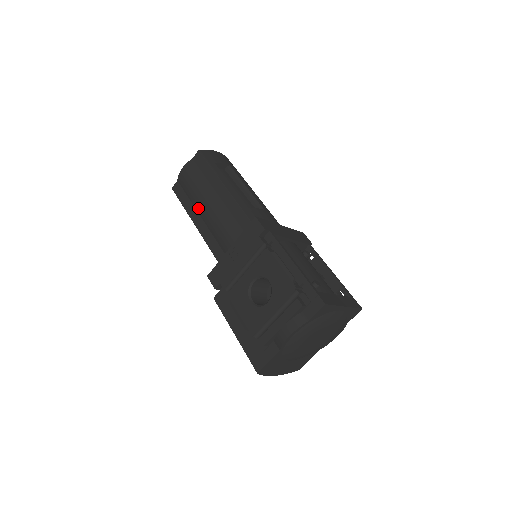
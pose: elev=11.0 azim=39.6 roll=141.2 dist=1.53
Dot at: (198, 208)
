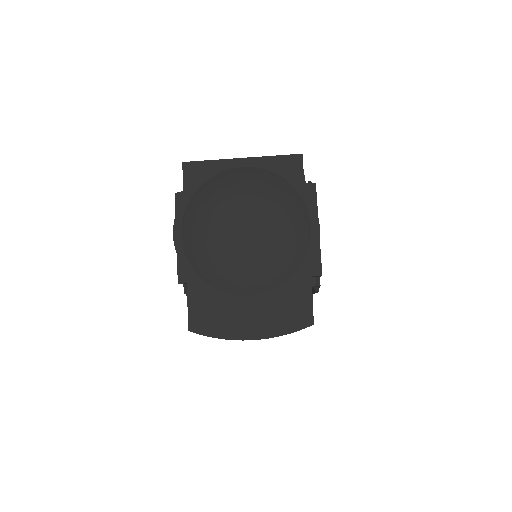
Dot at: occluded
